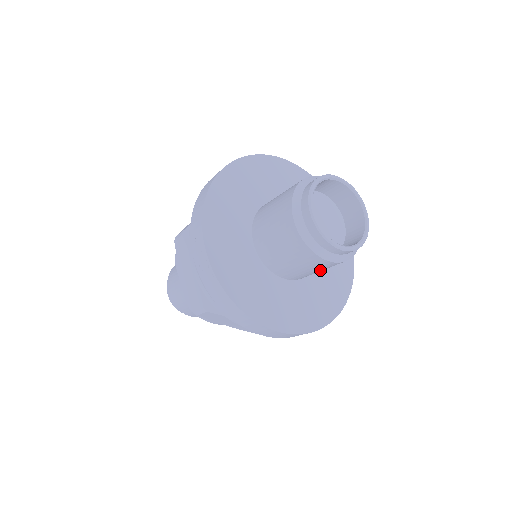
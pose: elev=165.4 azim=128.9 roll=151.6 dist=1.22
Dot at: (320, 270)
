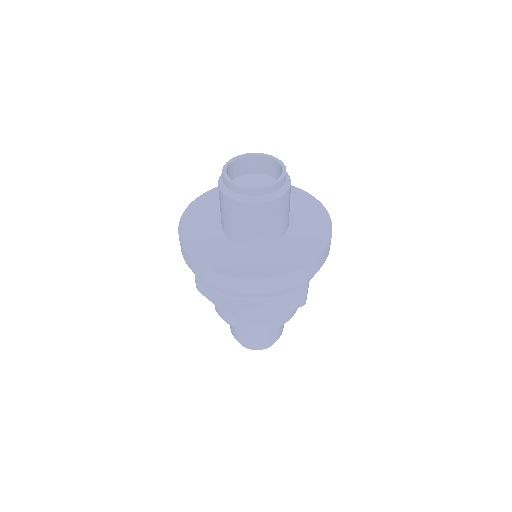
Dot at: (244, 222)
